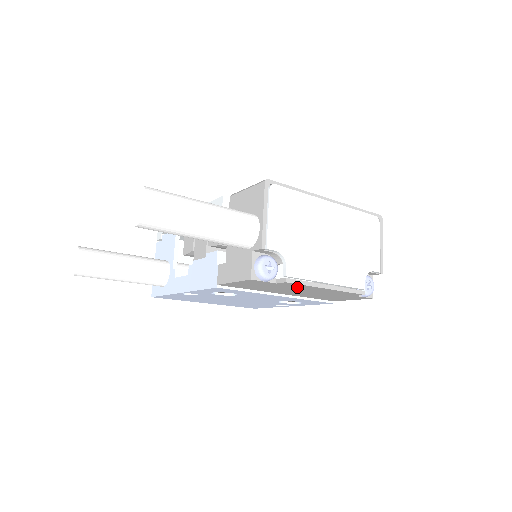
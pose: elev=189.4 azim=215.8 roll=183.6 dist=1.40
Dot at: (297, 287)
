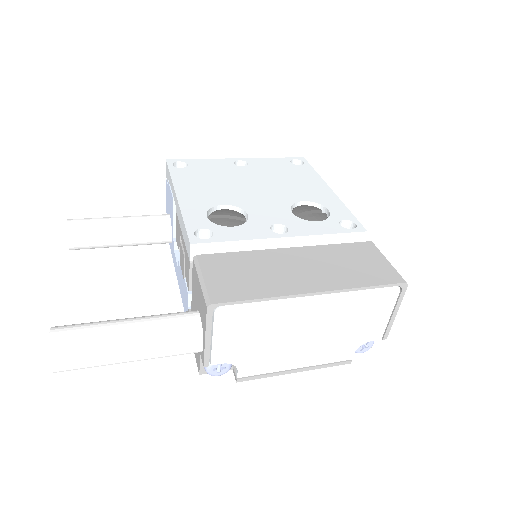
Dot at: occluded
